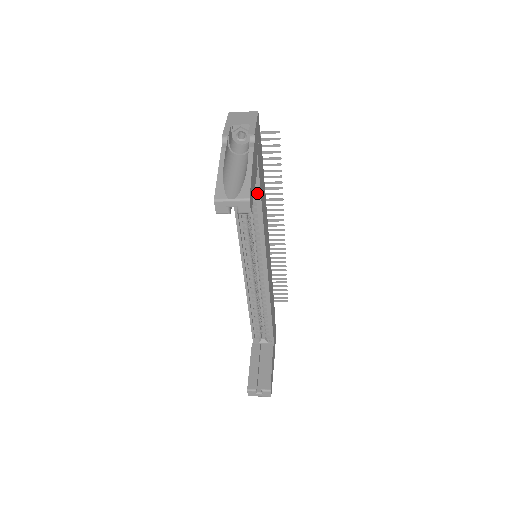
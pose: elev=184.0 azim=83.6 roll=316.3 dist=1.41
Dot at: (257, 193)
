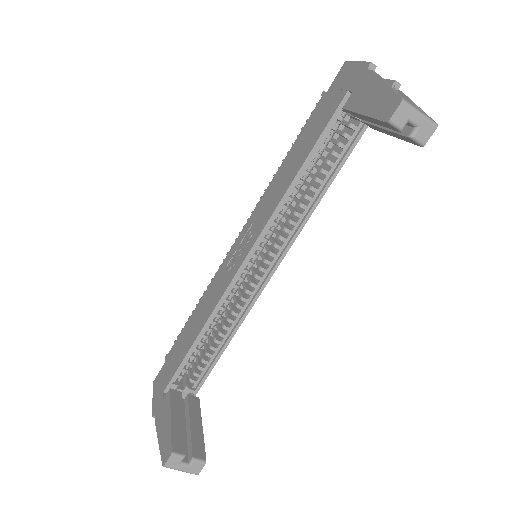
Dot at: (336, 164)
